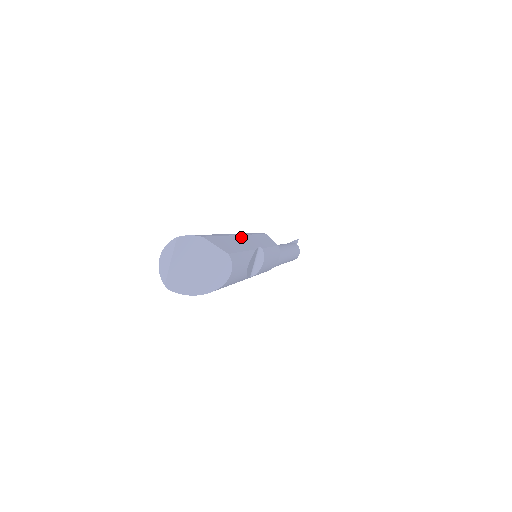
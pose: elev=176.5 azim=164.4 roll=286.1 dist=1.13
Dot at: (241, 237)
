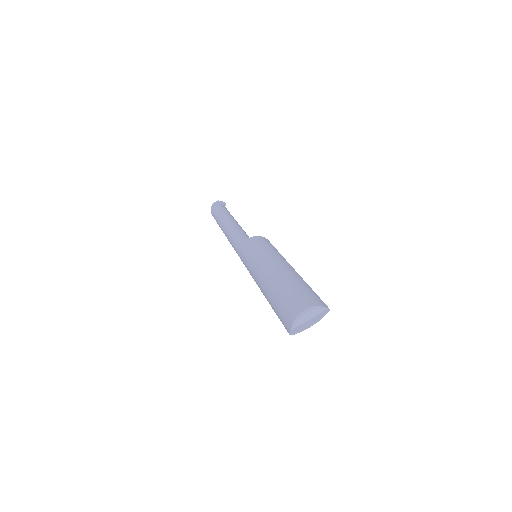
Dot at: occluded
